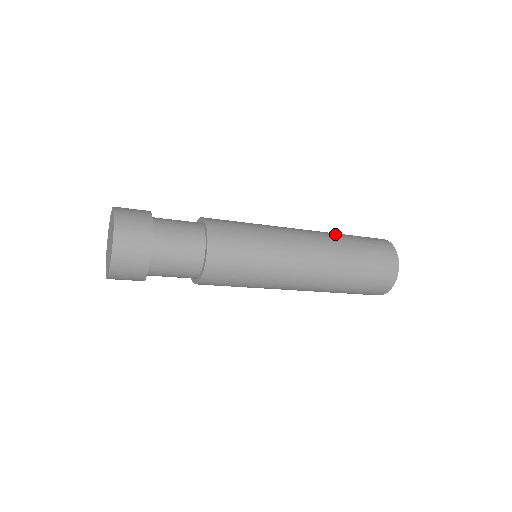
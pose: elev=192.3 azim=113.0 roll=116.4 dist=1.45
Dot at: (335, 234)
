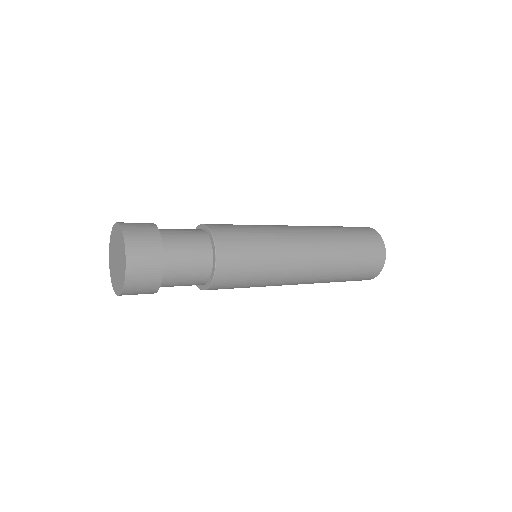
Dot at: (339, 255)
